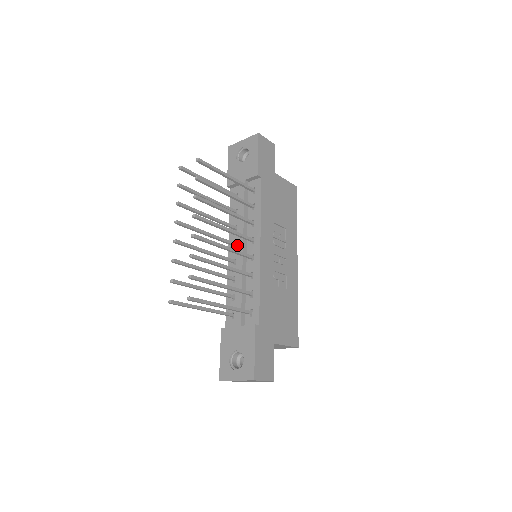
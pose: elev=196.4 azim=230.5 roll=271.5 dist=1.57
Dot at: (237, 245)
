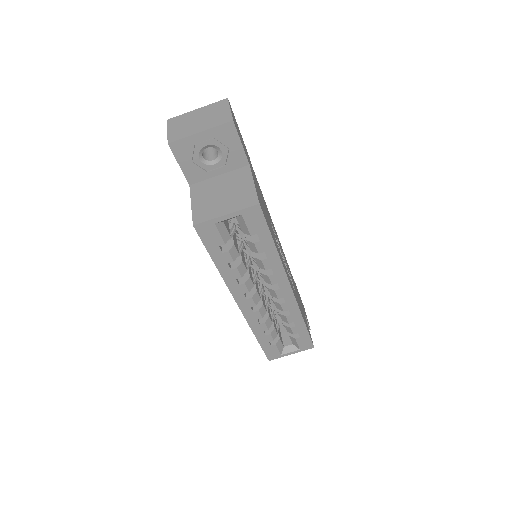
Dot at: occluded
